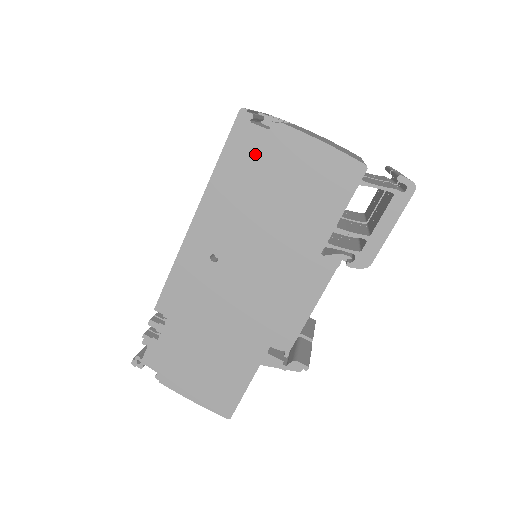
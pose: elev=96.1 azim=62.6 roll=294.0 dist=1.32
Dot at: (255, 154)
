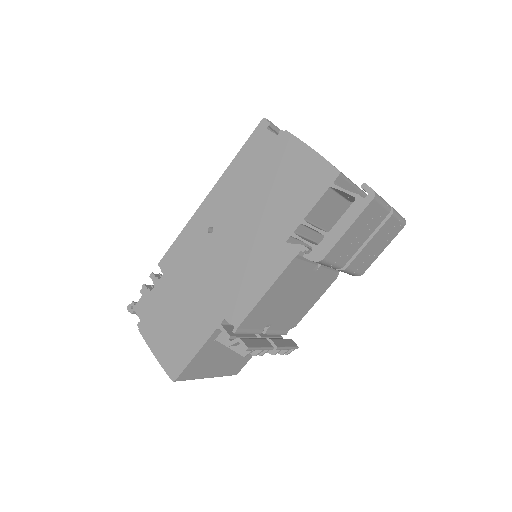
Dot at: (263, 152)
